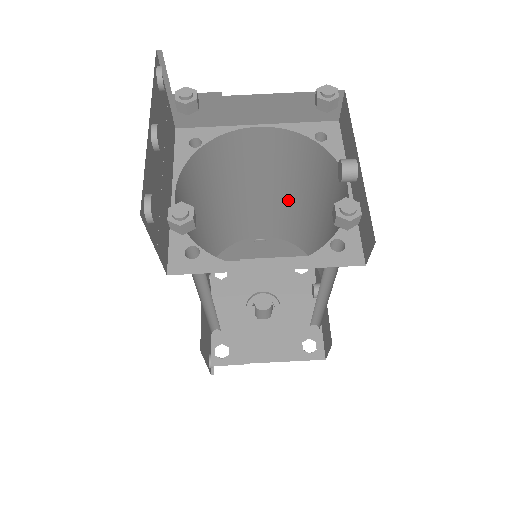
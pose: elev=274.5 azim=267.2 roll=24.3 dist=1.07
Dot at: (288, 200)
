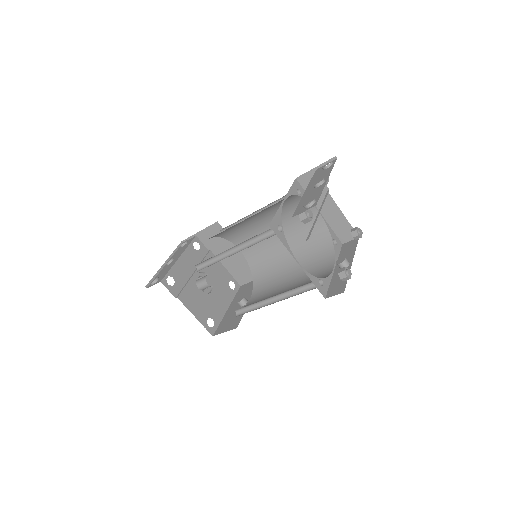
Dot at: (282, 250)
